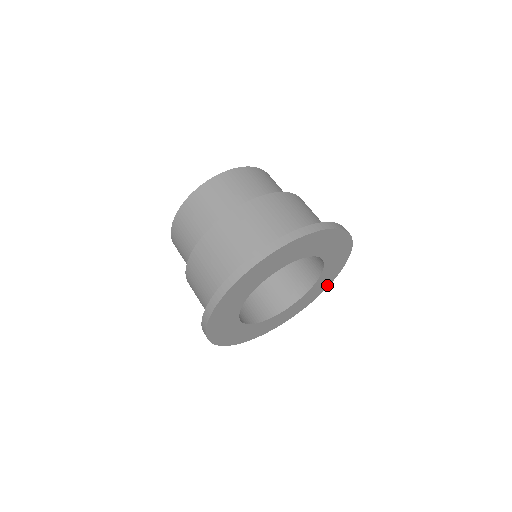
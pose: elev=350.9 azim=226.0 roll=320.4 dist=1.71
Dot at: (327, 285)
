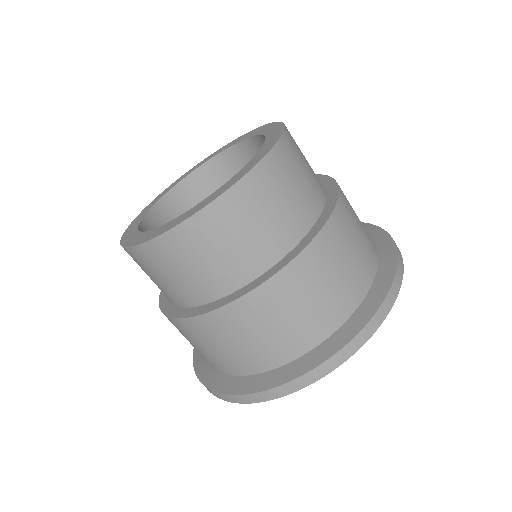
Dot at: occluded
